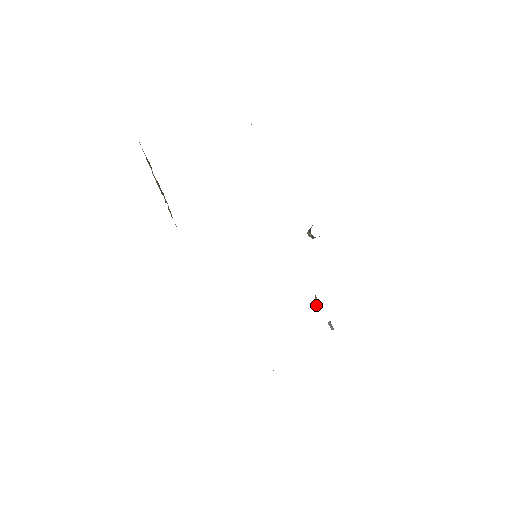
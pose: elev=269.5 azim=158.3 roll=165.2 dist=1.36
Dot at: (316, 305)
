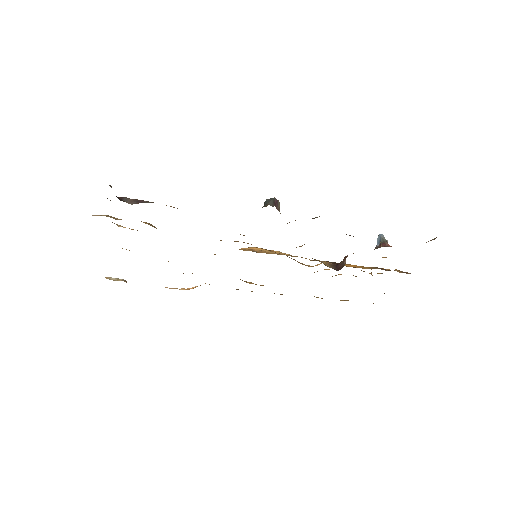
Dot at: (344, 257)
